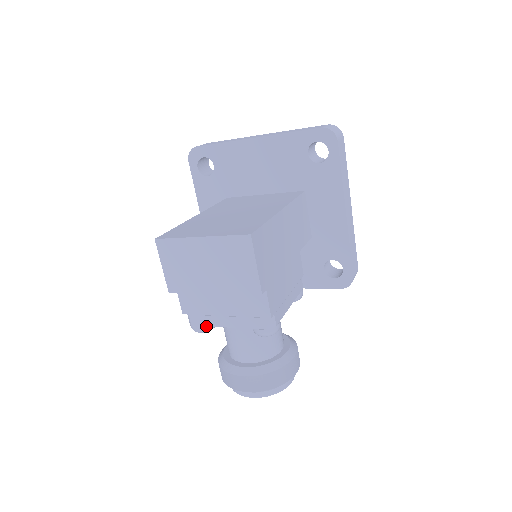
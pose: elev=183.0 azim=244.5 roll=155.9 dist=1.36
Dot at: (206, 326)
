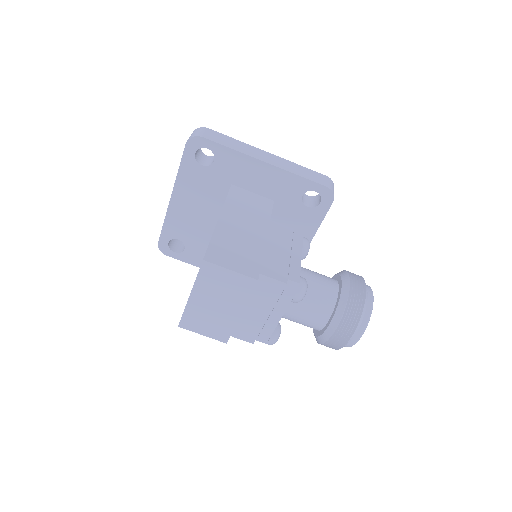
Dot at: (273, 334)
